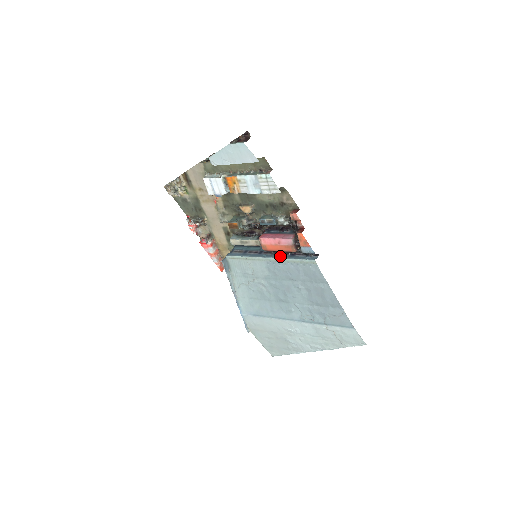
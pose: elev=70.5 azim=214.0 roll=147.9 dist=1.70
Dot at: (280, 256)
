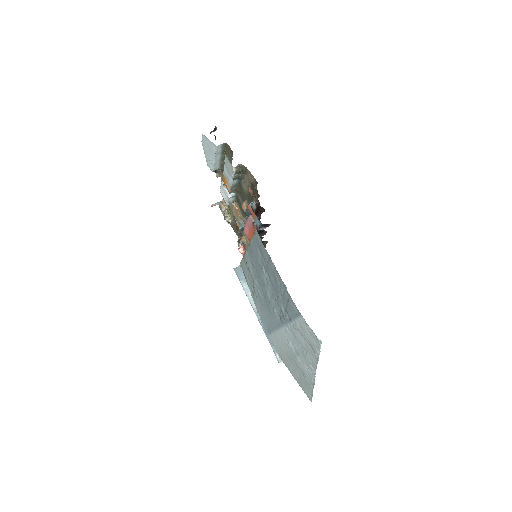
Dot at: occluded
